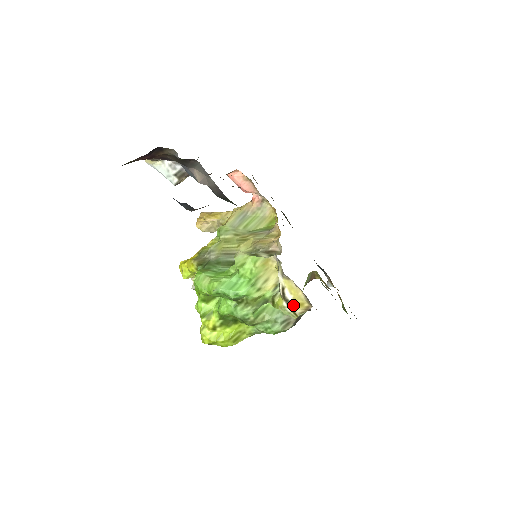
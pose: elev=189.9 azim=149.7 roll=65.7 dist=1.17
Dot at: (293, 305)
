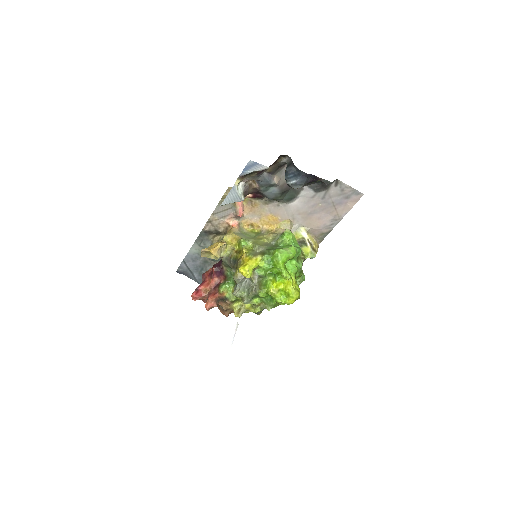
Dot at: (314, 247)
